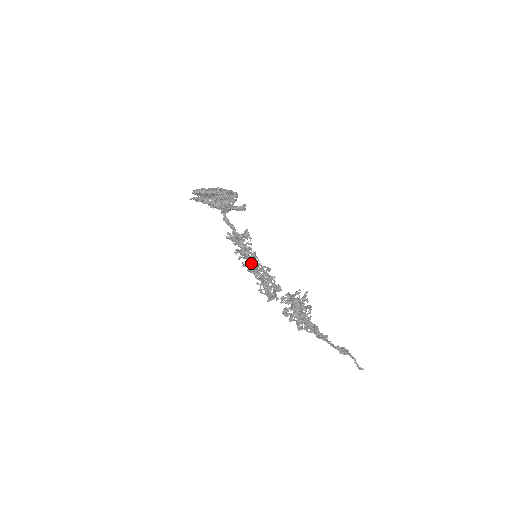
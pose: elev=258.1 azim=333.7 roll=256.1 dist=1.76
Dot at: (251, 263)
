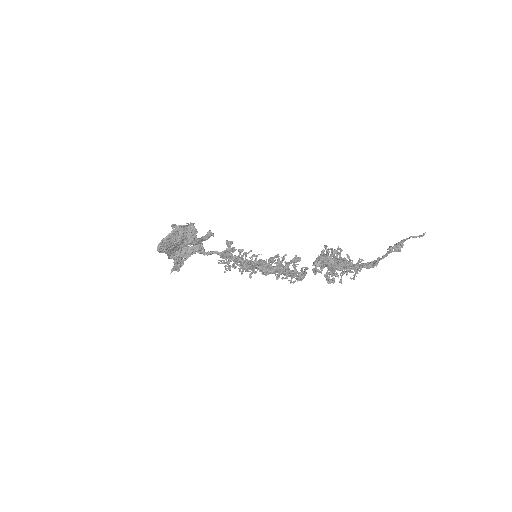
Dot at: (256, 261)
